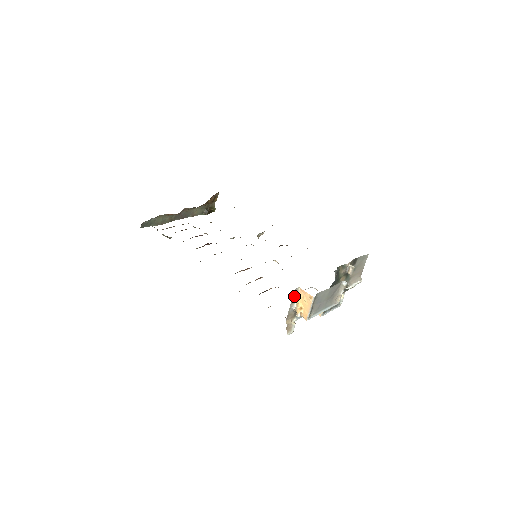
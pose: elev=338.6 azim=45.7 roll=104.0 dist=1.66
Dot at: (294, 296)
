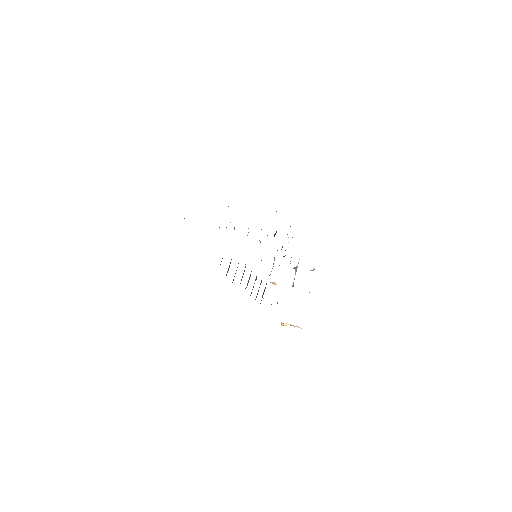
Dot at: occluded
